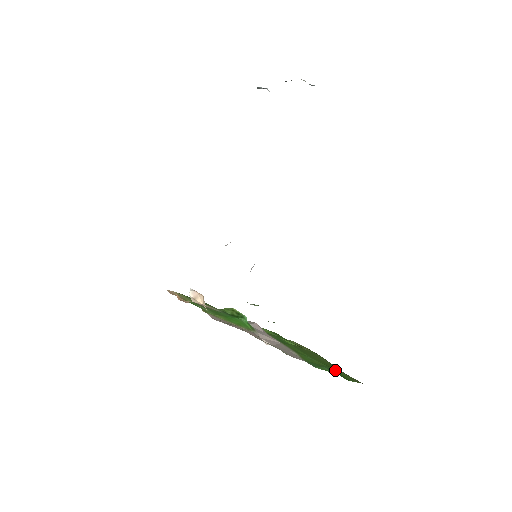
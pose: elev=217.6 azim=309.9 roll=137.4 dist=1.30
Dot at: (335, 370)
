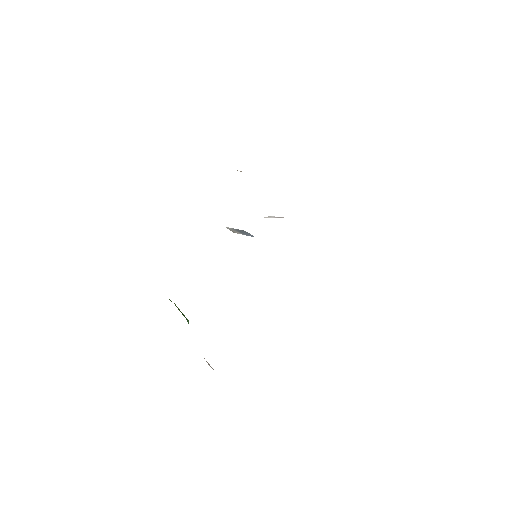
Dot at: occluded
